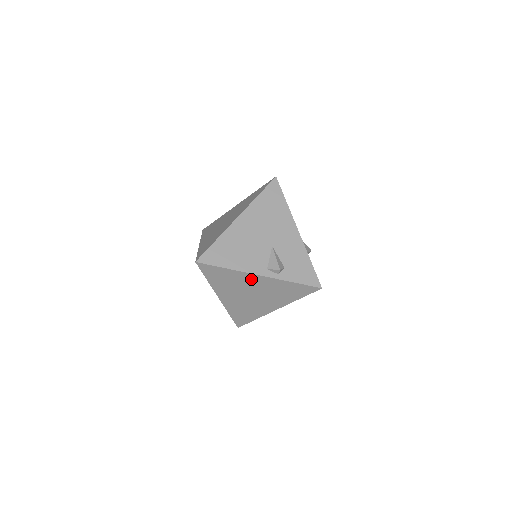
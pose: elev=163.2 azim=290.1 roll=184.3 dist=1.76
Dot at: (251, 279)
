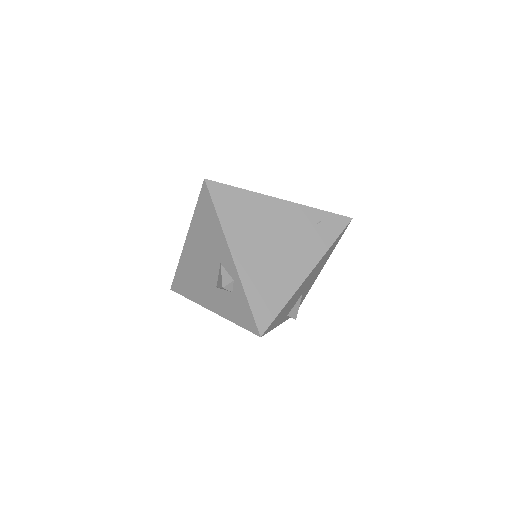
Dot at: occluded
